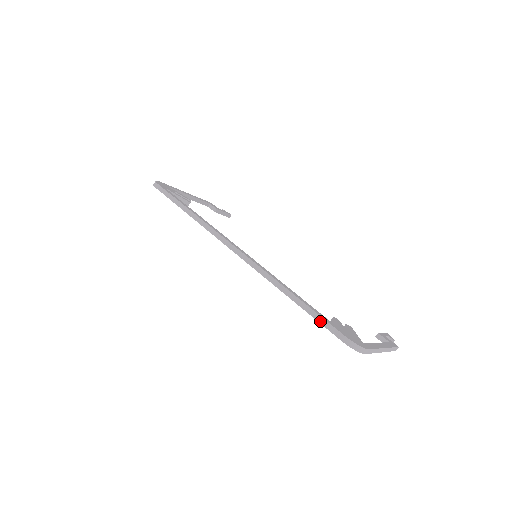
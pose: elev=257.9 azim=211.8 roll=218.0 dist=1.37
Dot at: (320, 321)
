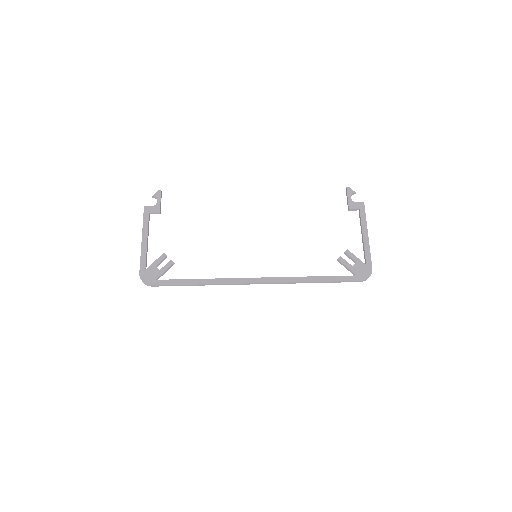
Dot at: occluded
